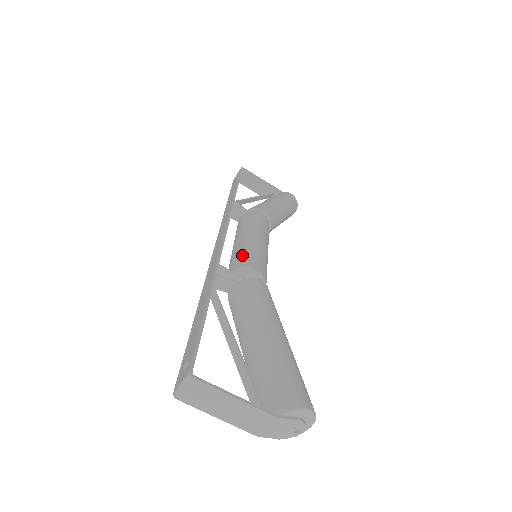
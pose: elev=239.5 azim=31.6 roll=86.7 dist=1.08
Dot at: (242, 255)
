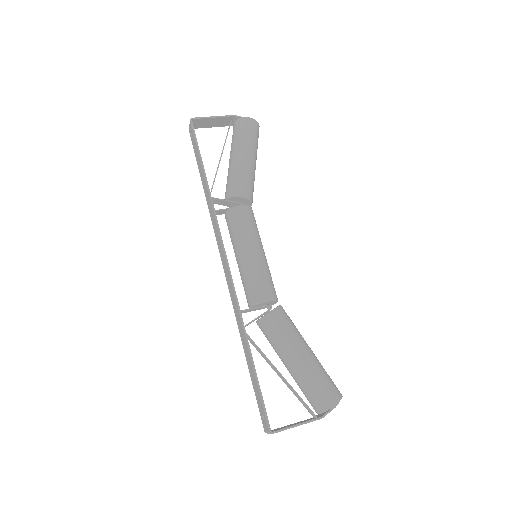
Dot at: (250, 286)
